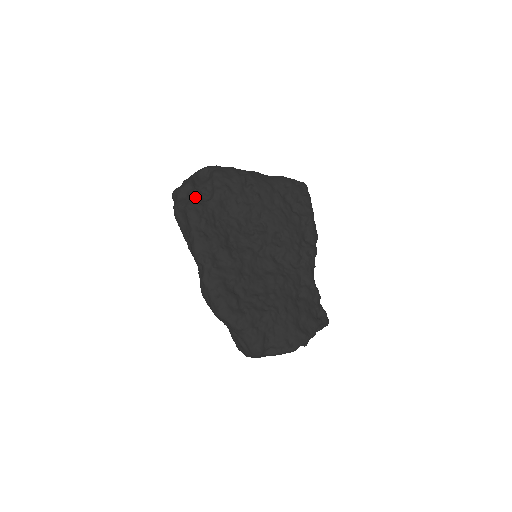
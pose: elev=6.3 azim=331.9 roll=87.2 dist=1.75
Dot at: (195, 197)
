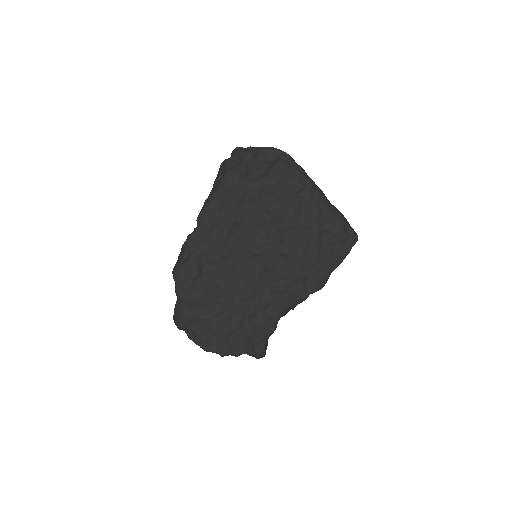
Dot at: (243, 168)
